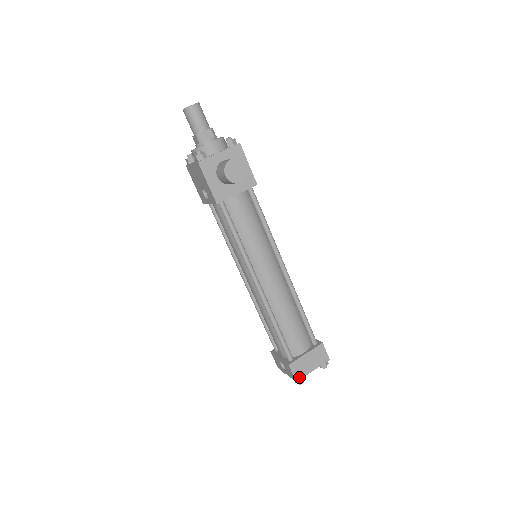
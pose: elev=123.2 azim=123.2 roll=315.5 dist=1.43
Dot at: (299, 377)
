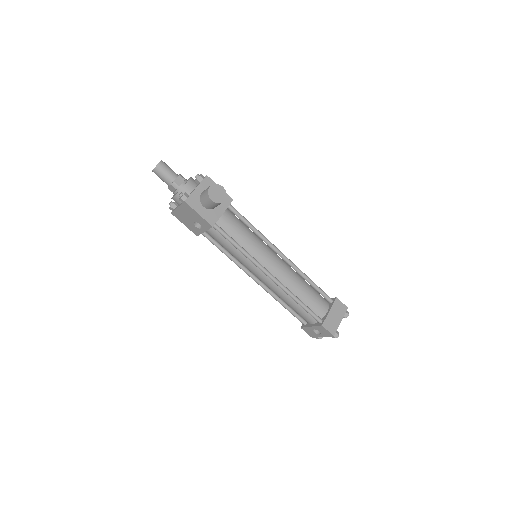
Dot at: (334, 331)
